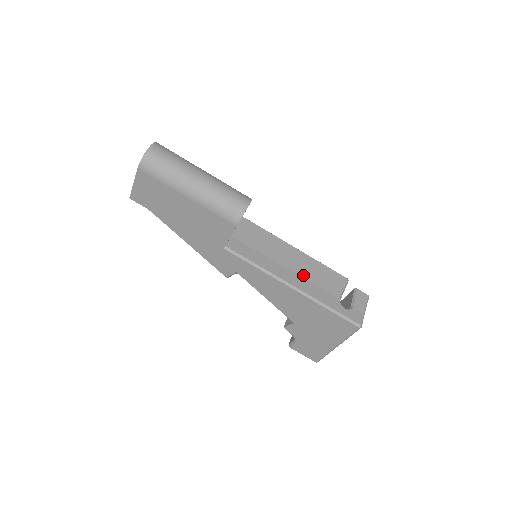
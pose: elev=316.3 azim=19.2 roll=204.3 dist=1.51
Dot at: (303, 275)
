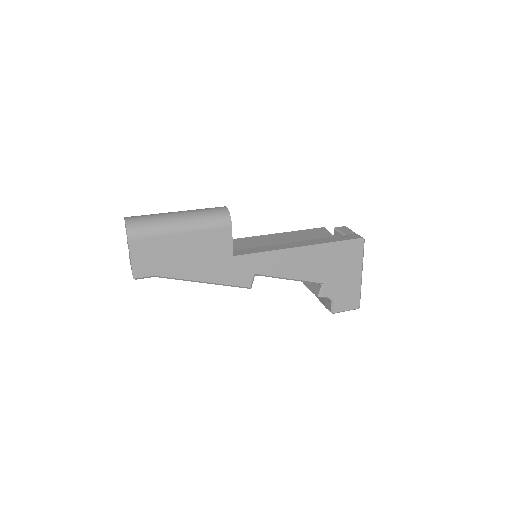
Dot at: (298, 240)
